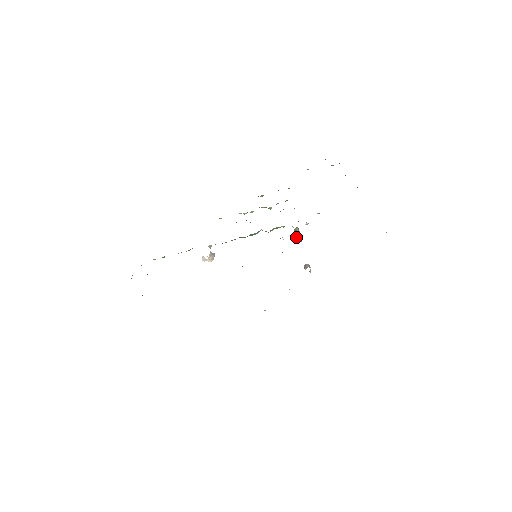
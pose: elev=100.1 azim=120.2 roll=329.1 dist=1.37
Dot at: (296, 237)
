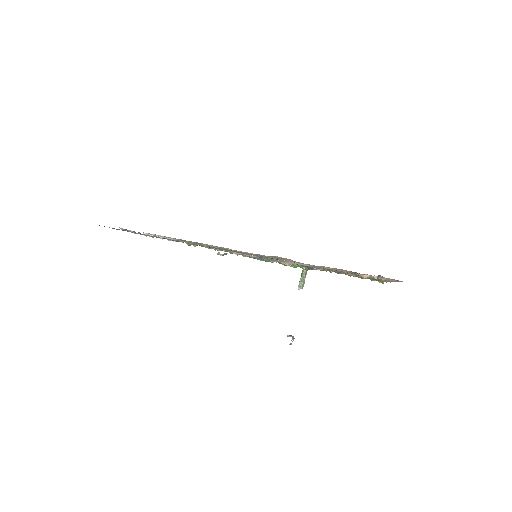
Dot at: (300, 280)
